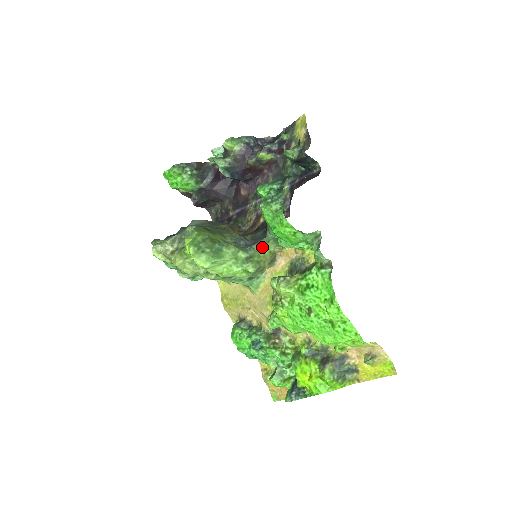
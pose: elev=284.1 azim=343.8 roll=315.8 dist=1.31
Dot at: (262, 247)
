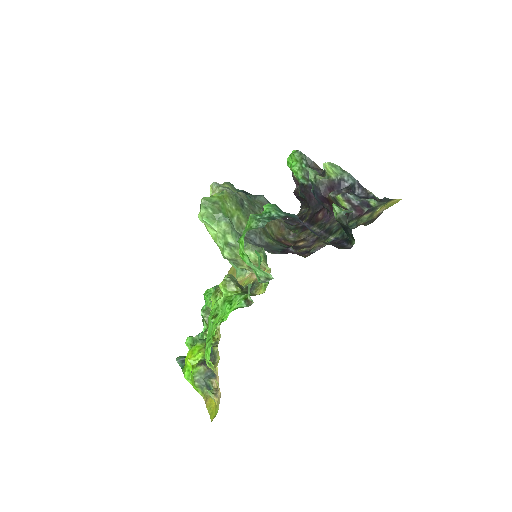
Dot at: (252, 250)
